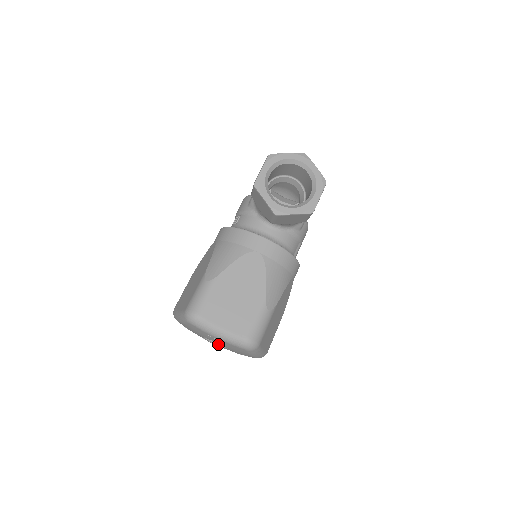
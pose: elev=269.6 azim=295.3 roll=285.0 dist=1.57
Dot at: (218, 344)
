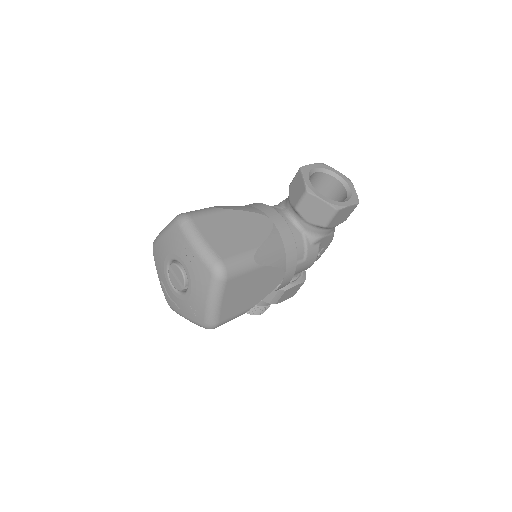
Dot at: (182, 271)
